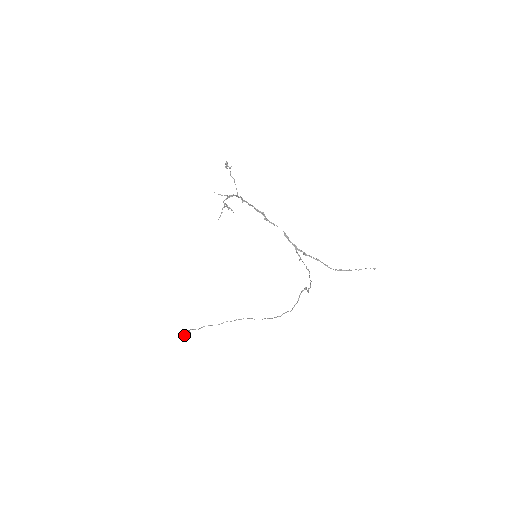
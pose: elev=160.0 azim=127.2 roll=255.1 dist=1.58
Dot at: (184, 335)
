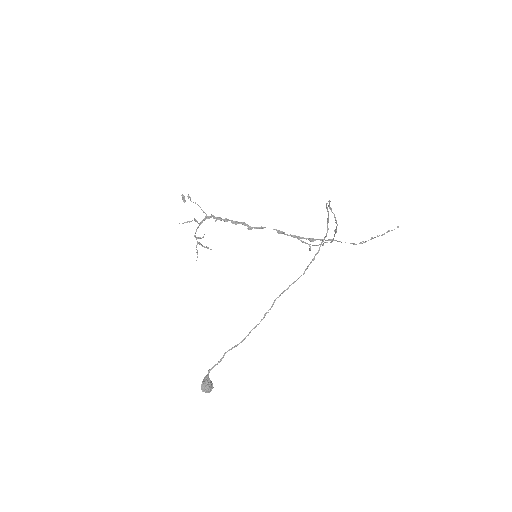
Dot at: (202, 384)
